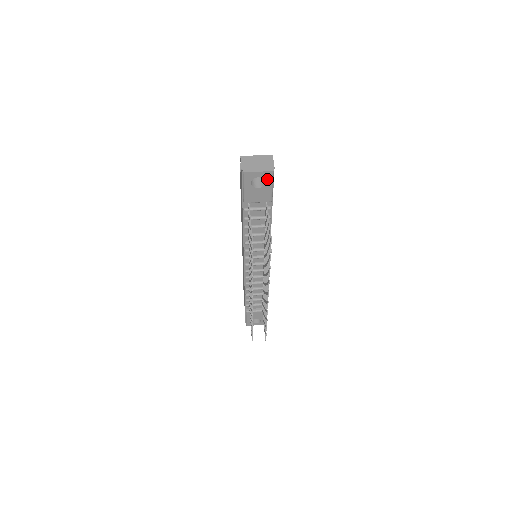
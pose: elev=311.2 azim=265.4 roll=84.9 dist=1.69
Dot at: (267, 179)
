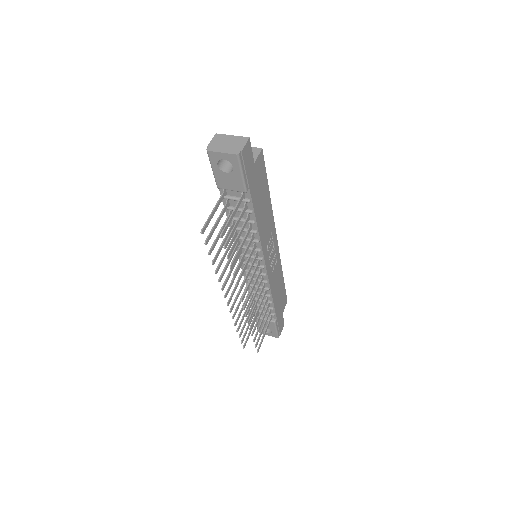
Dot at: (234, 164)
